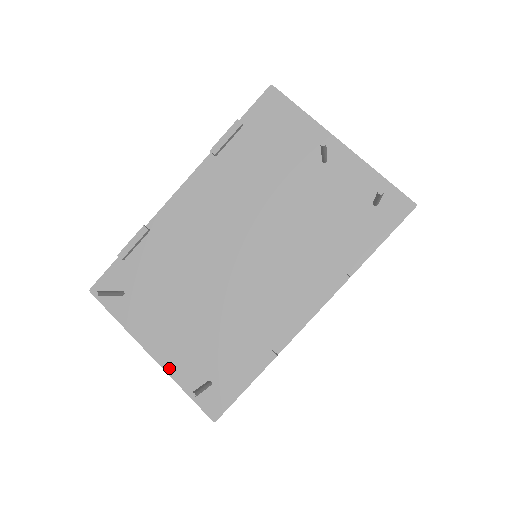
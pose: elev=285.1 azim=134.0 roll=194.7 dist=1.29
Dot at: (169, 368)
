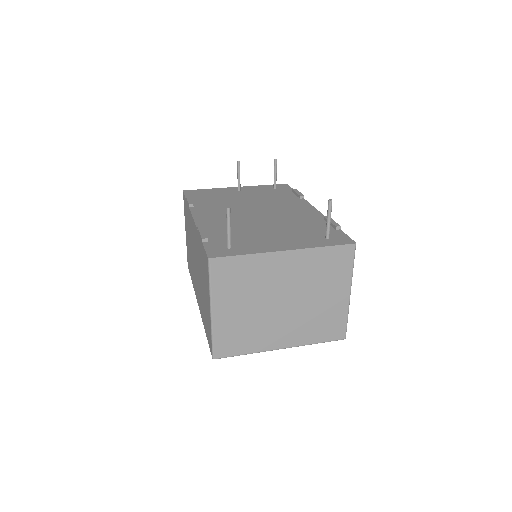
Dot at: (303, 247)
